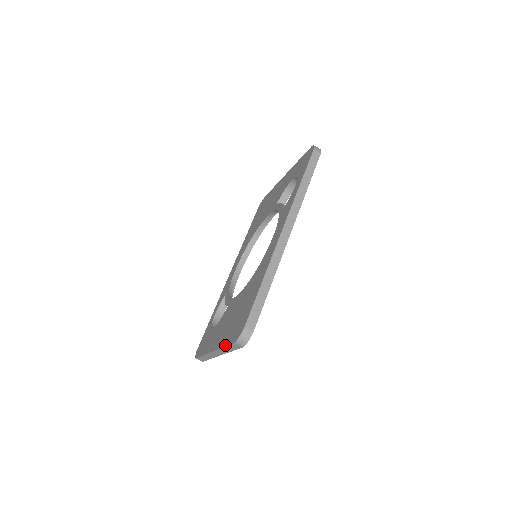
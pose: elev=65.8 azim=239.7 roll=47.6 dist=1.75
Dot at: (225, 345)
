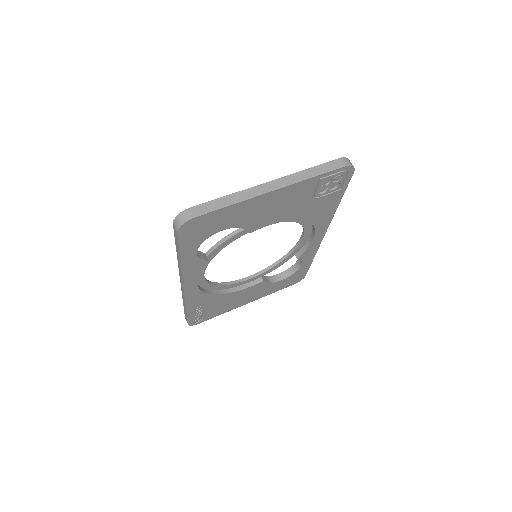
Dot at: (313, 167)
